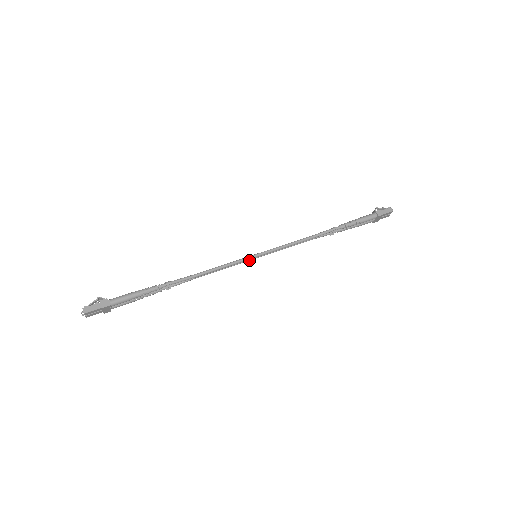
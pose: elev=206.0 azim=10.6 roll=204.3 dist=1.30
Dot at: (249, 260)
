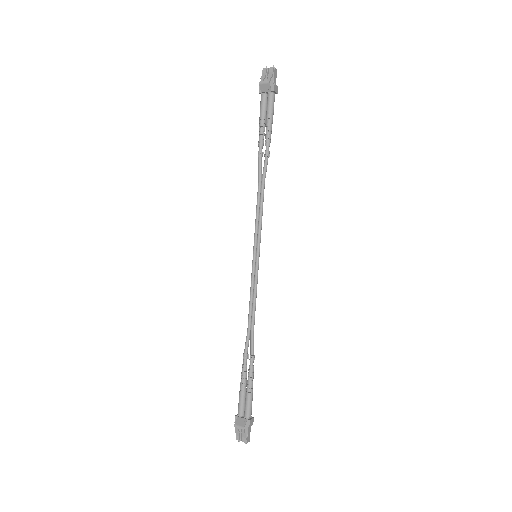
Dot at: (255, 265)
